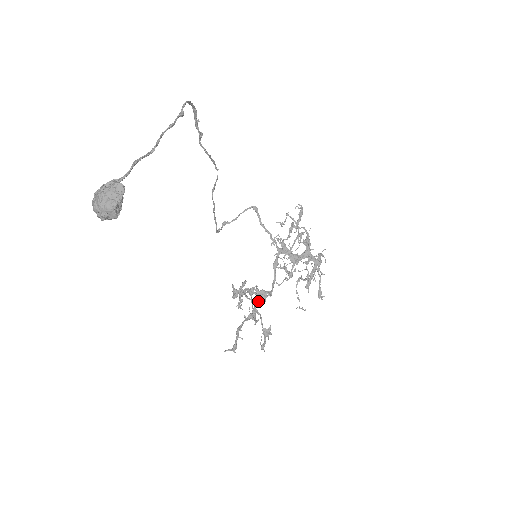
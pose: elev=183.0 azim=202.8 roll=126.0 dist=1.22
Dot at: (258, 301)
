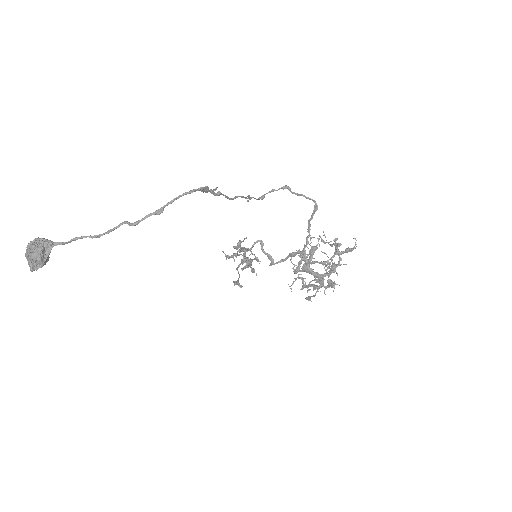
Dot at: occluded
